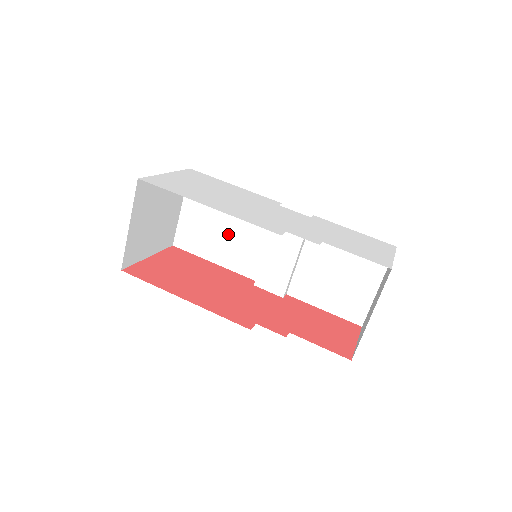
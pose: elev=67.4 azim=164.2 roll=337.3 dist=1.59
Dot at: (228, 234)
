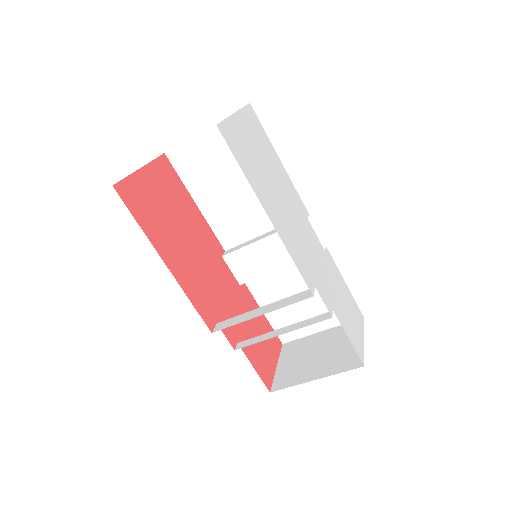
Dot at: (234, 193)
